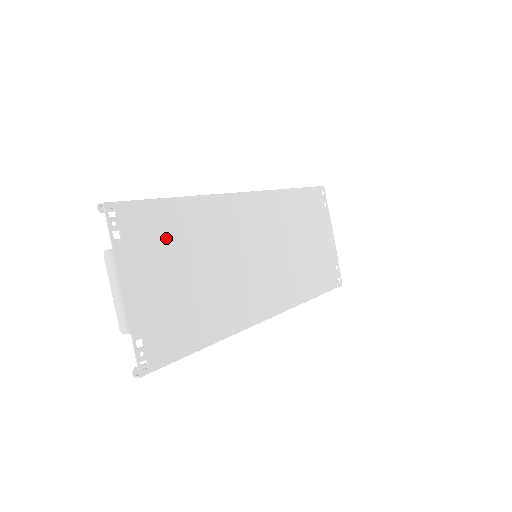
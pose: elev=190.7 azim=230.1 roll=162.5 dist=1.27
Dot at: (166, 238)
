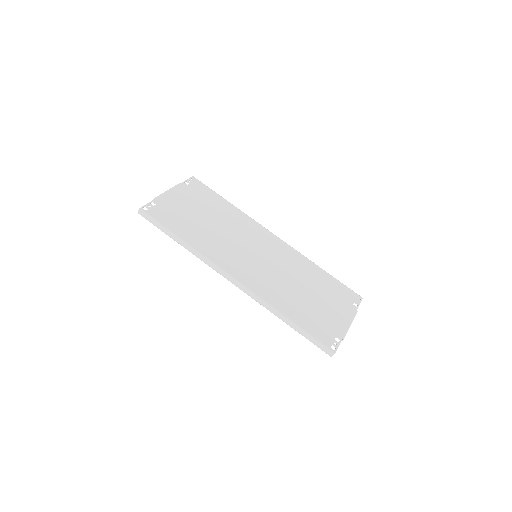
Dot at: (207, 202)
